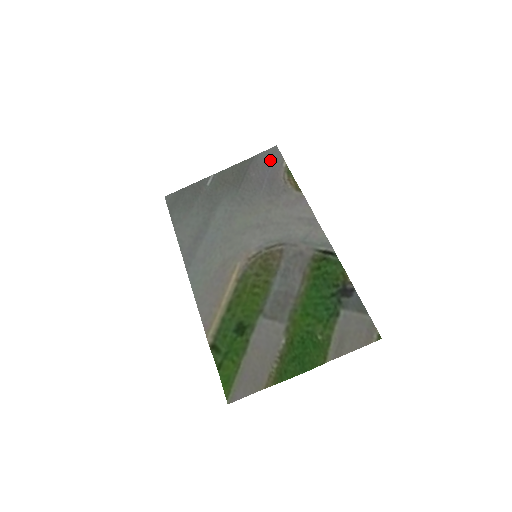
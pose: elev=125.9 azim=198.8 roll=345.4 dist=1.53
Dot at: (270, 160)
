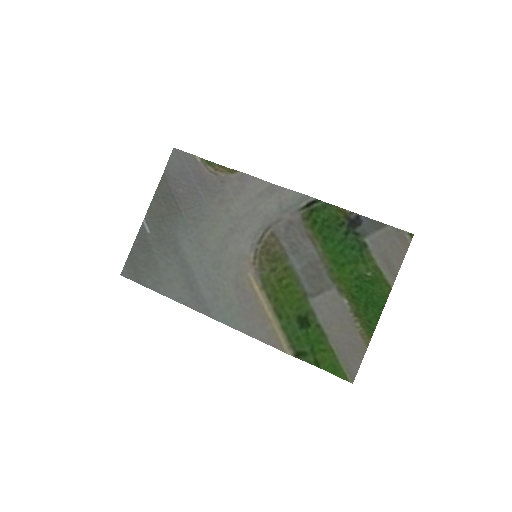
Dot at: (182, 166)
